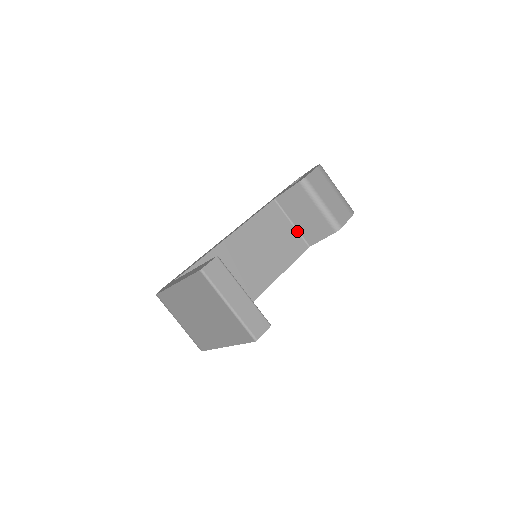
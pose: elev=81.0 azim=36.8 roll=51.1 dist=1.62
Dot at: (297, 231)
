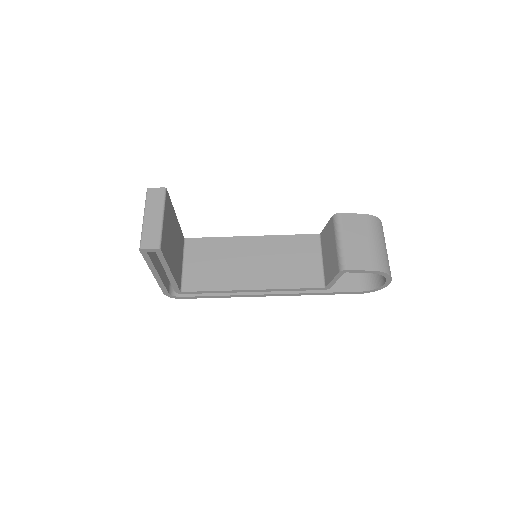
Dot at: (322, 268)
